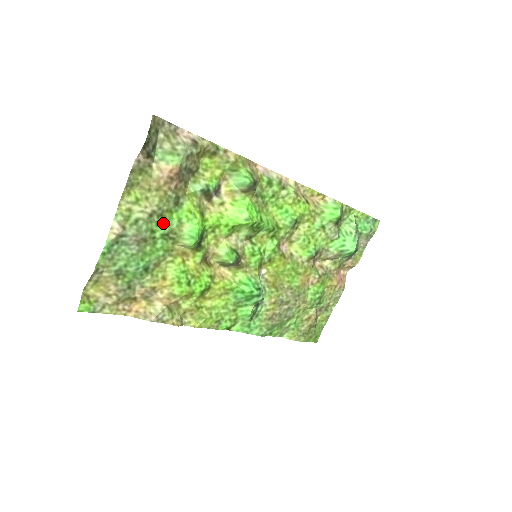
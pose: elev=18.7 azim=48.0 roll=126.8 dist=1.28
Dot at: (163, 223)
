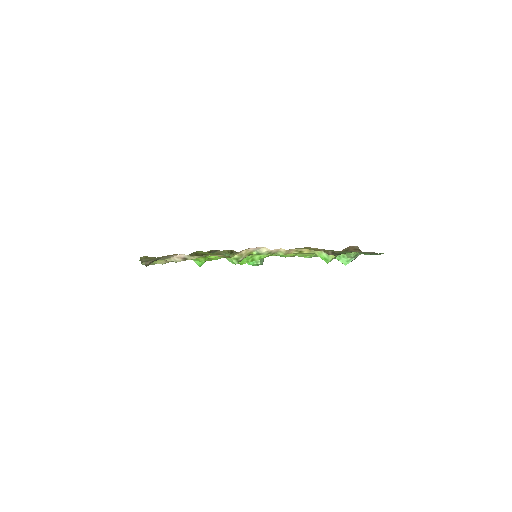
Dot at: occluded
